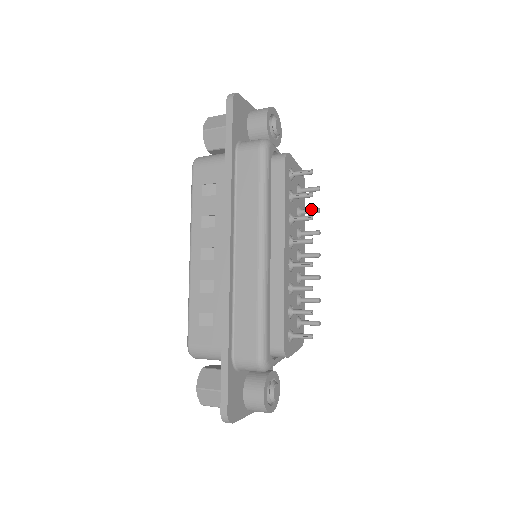
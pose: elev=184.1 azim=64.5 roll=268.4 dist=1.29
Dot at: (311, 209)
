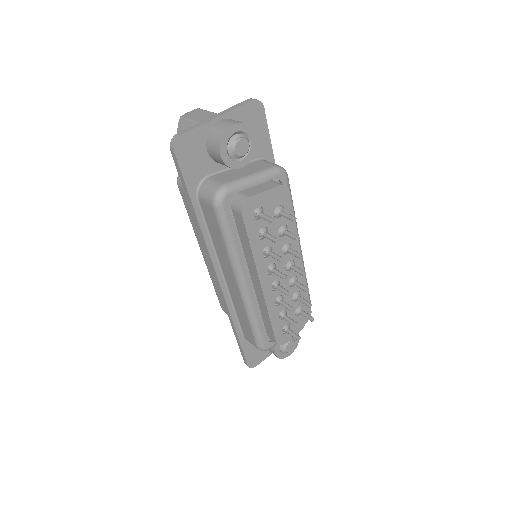
Dot at: (290, 235)
